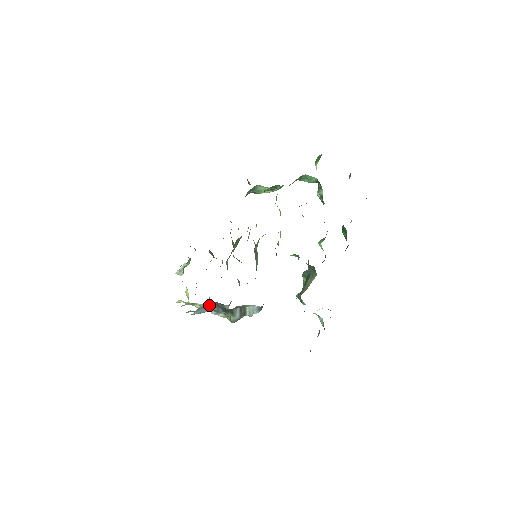
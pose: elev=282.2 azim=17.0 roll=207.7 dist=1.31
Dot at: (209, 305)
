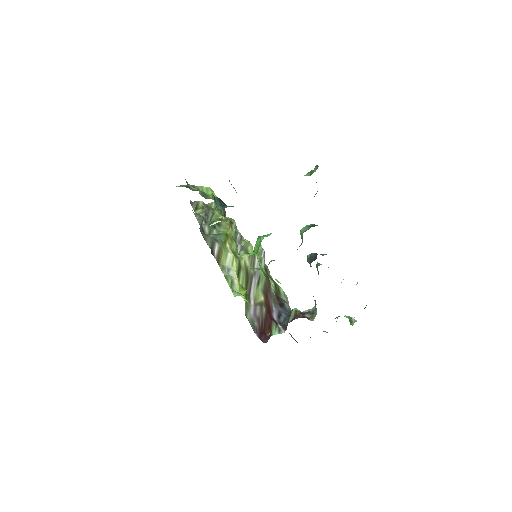
Dot at: occluded
